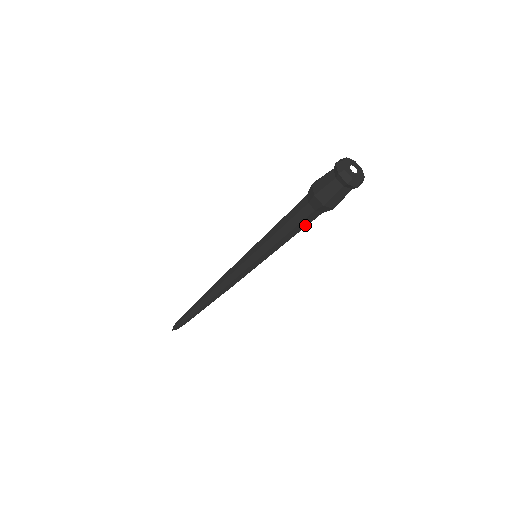
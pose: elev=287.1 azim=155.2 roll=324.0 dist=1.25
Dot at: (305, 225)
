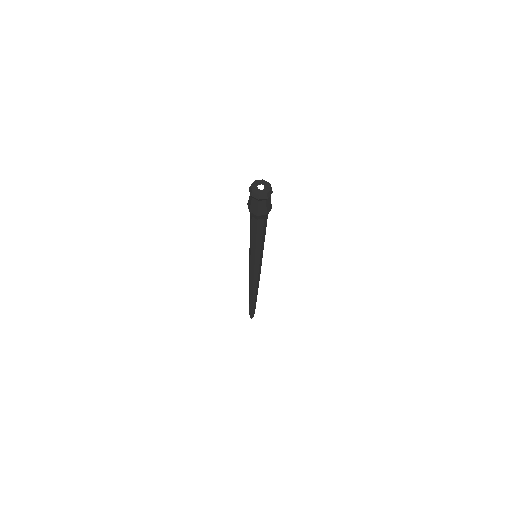
Dot at: (266, 226)
